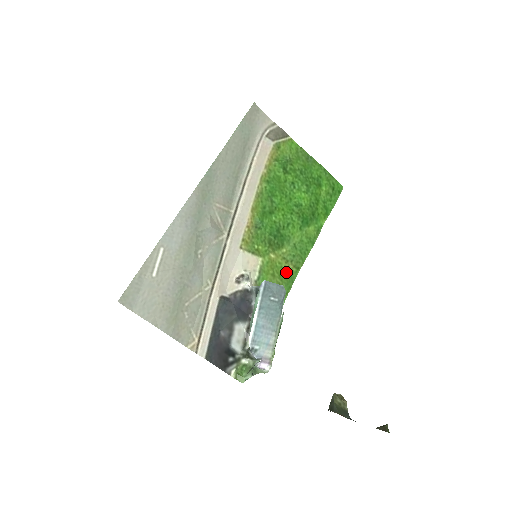
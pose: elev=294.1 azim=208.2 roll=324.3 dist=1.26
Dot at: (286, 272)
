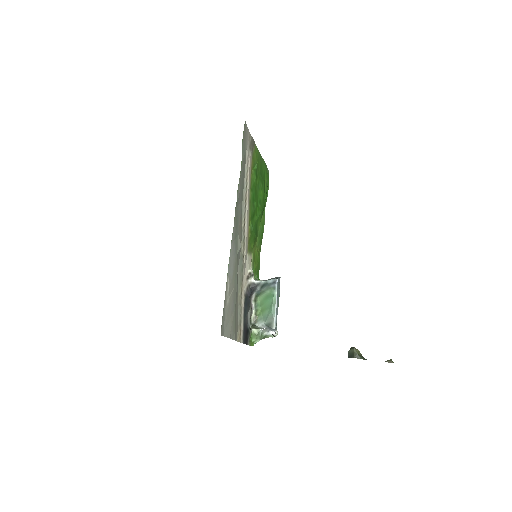
Dot at: (258, 257)
